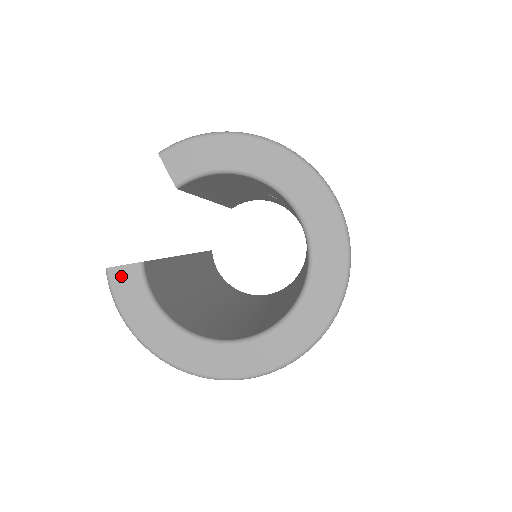
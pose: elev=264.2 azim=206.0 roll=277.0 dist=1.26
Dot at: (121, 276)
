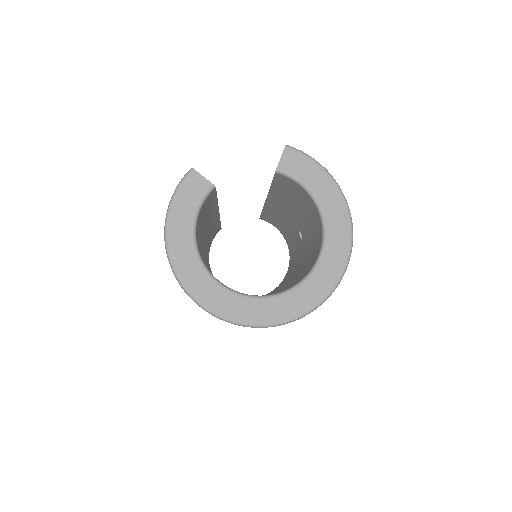
Dot at: (196, 180)
